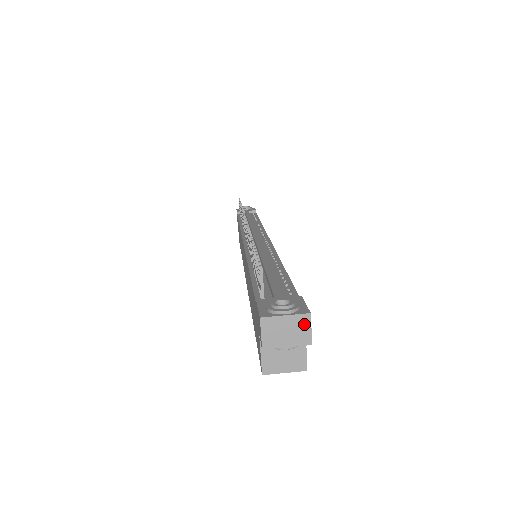
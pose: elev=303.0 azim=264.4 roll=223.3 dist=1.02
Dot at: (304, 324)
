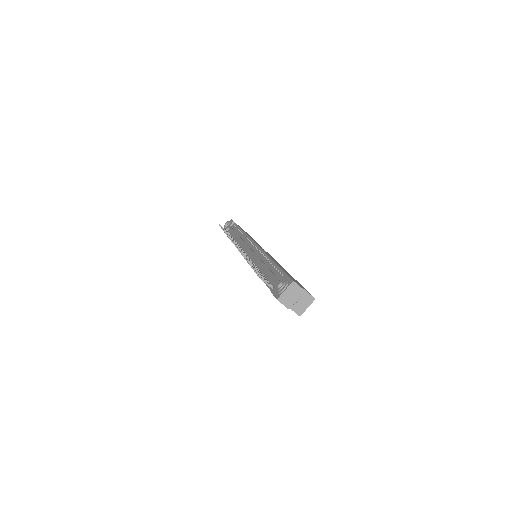
Dot at: (295, 287)
